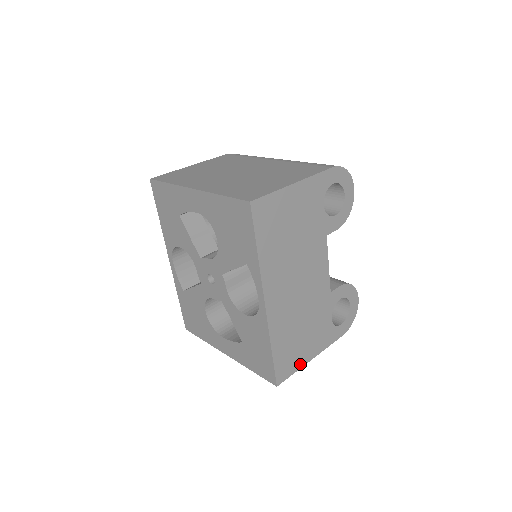
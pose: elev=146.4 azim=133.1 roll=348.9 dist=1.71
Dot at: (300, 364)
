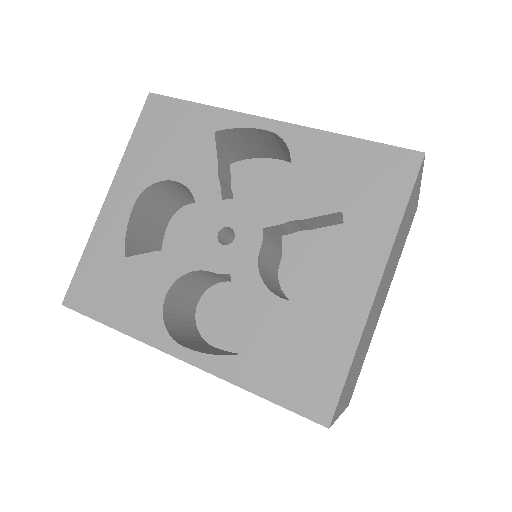
Dot at: occluded
